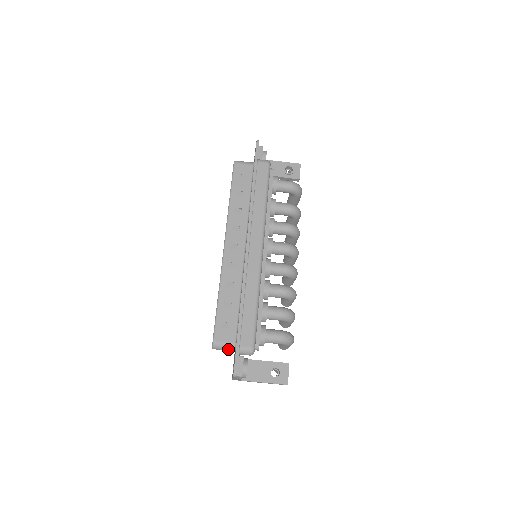
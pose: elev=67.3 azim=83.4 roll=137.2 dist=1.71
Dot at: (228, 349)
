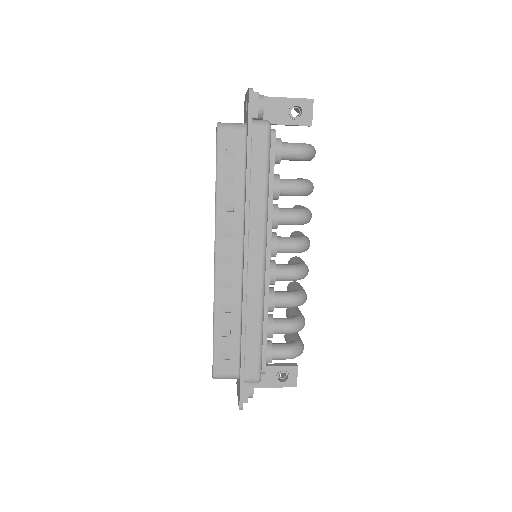
Dot at: (231, 378)
